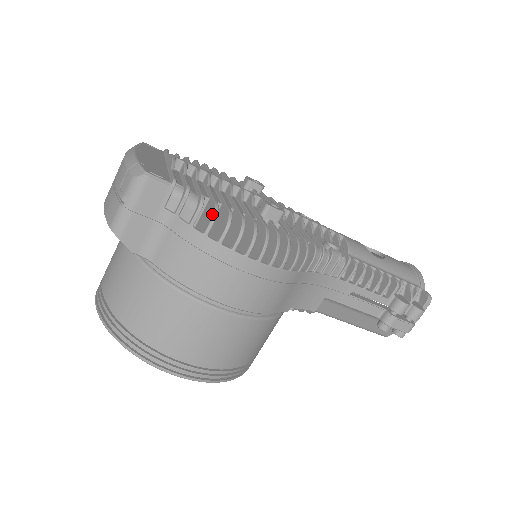
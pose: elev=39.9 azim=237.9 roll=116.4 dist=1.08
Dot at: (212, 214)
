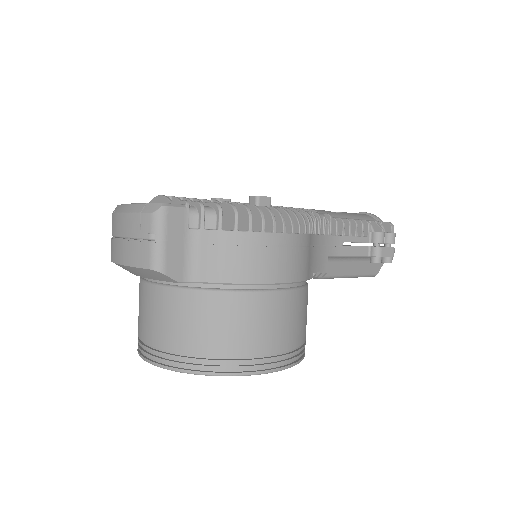
Dot at: (232, 211)
